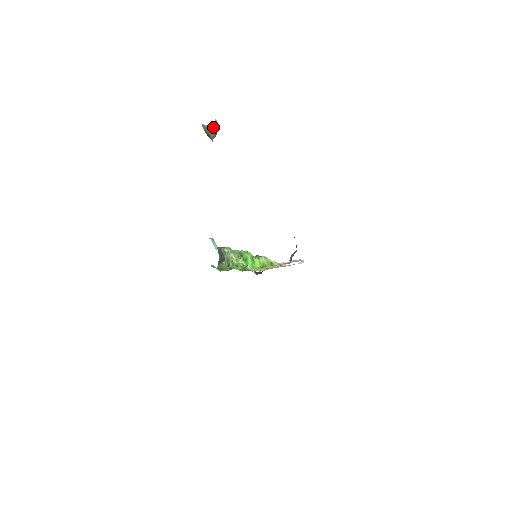
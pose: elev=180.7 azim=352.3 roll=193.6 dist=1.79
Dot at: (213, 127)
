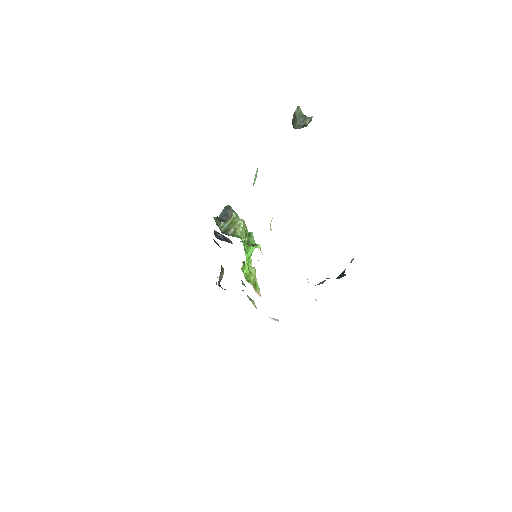
Dot at: (306, 118)
